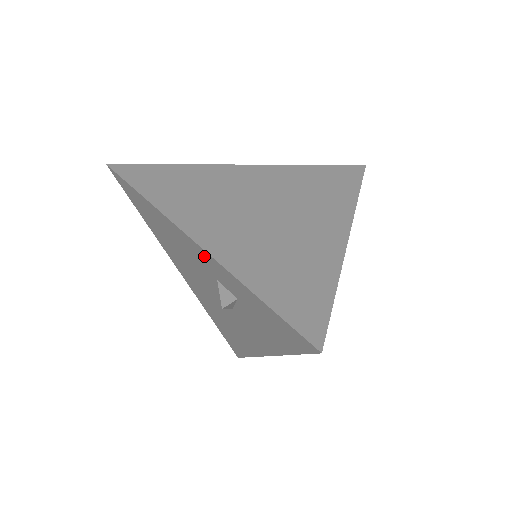
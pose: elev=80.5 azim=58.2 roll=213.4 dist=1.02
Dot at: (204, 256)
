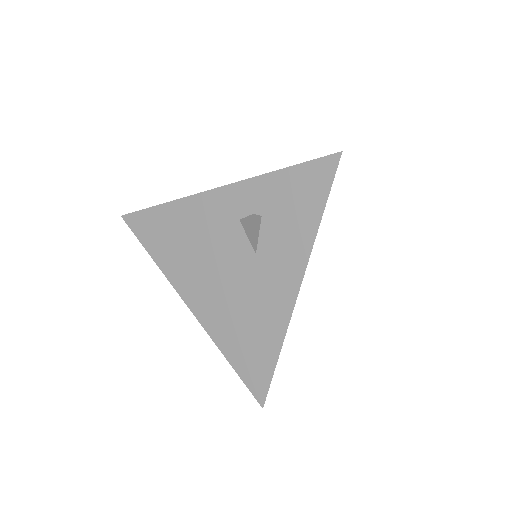
Dot at: (227, 197)
